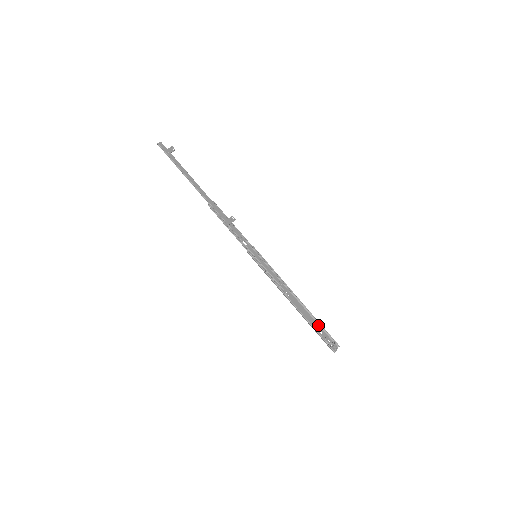
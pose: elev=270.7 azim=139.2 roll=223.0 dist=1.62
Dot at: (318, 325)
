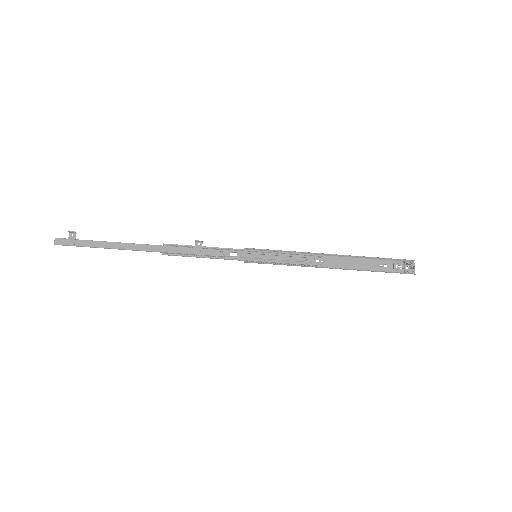
Dot at: (376, 260)
